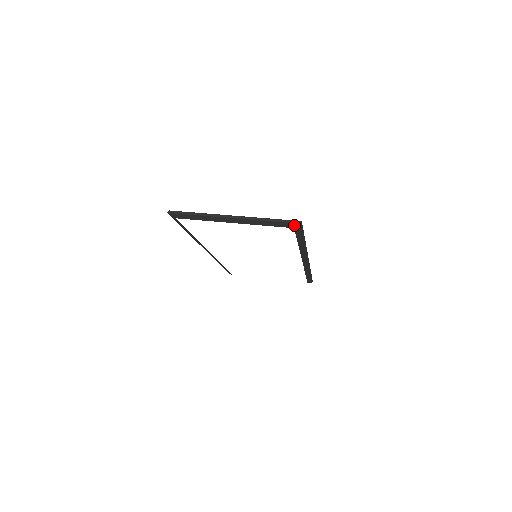
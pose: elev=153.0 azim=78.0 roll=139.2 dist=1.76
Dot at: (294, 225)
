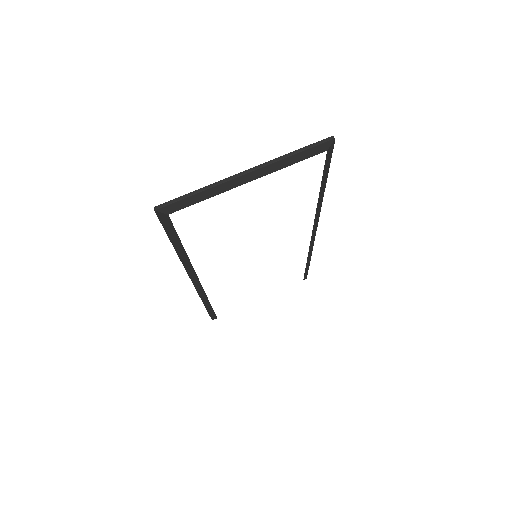
Dot at: (327, 145)
